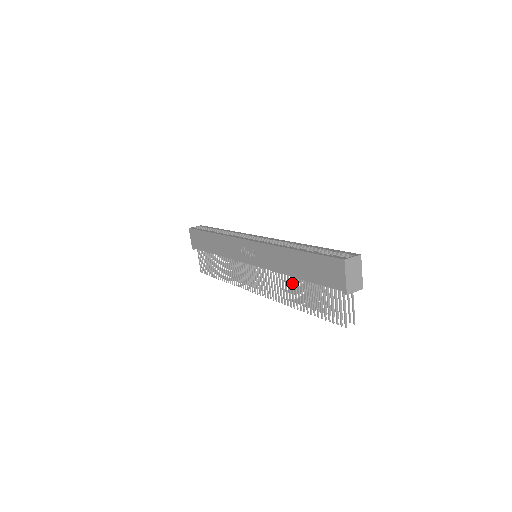
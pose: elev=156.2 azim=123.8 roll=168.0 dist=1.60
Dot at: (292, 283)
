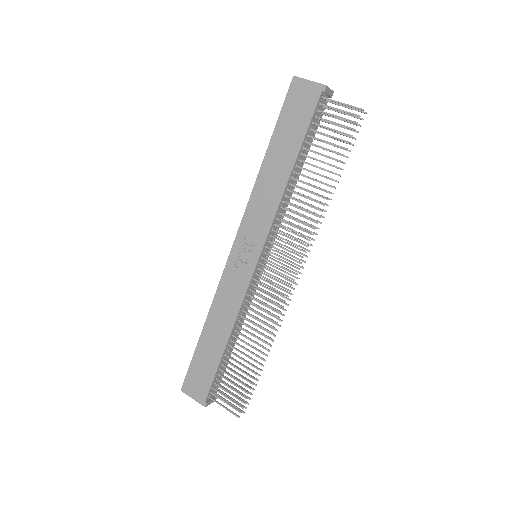
Dot at: (299, 187)
